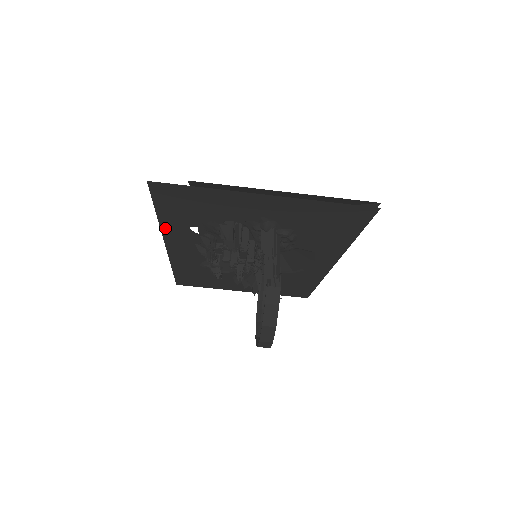
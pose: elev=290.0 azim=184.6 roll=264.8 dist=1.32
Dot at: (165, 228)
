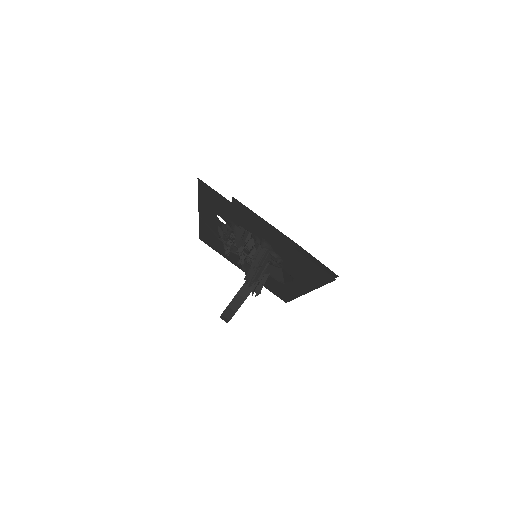
Dot at: (201, 205)
